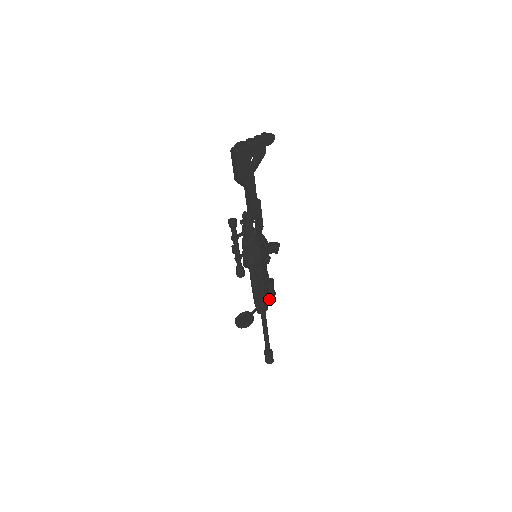
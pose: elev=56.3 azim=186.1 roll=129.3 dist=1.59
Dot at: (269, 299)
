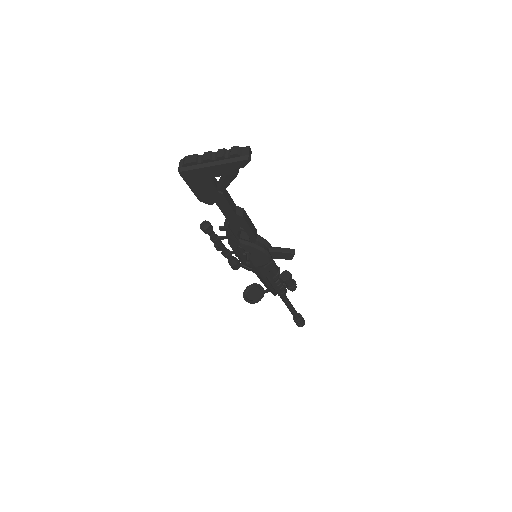
Dot at: occluded
